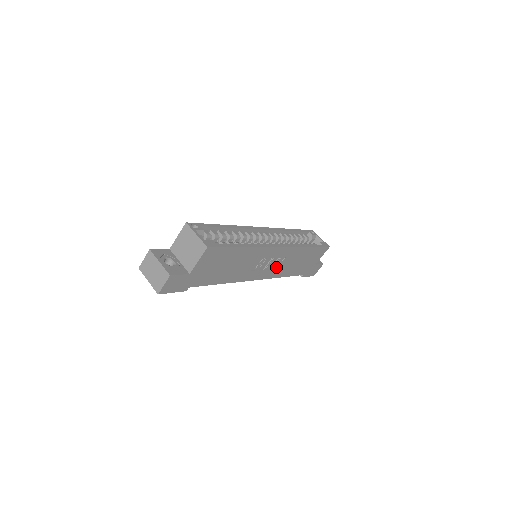
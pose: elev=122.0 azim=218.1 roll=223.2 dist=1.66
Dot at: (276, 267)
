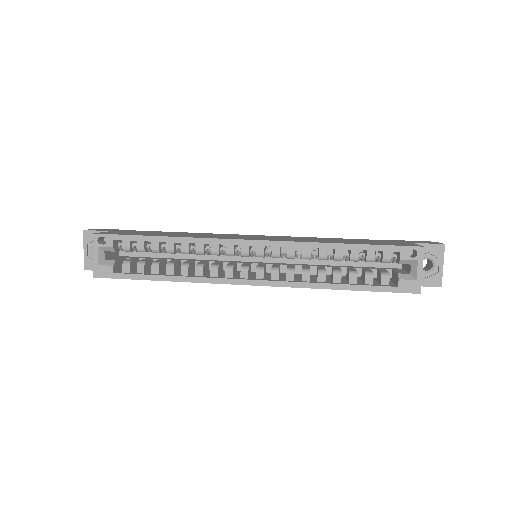
Dot at: occluded
